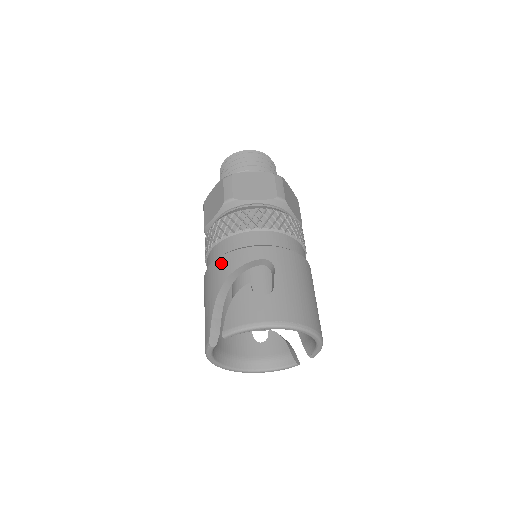
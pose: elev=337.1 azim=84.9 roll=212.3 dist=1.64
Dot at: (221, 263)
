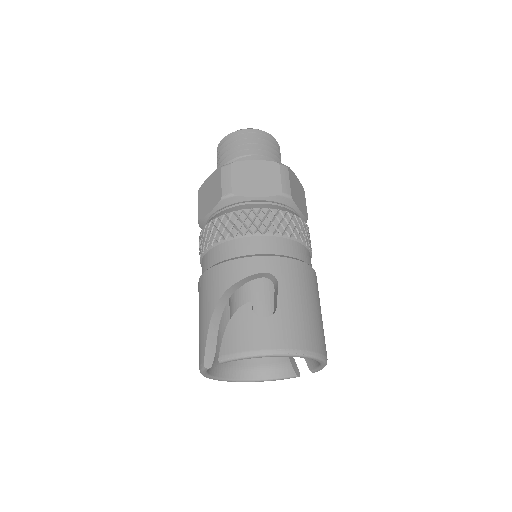
Dot at: (218, 273)
